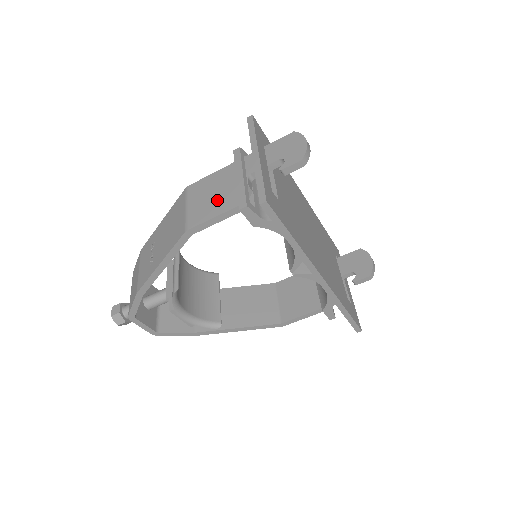
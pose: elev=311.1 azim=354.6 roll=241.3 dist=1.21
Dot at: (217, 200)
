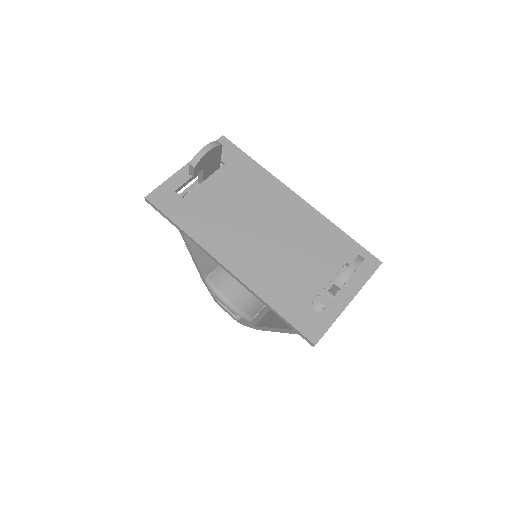
Dot at: occluded
